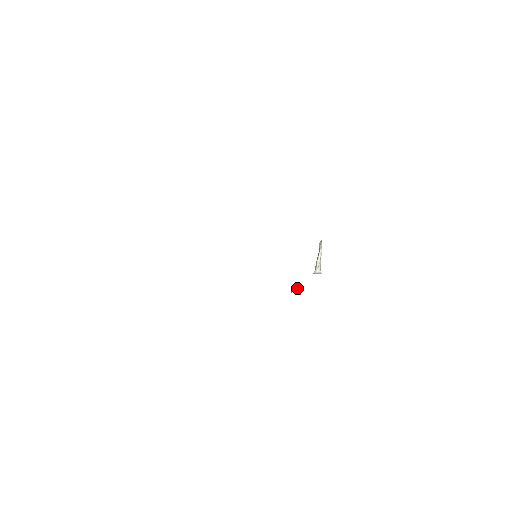
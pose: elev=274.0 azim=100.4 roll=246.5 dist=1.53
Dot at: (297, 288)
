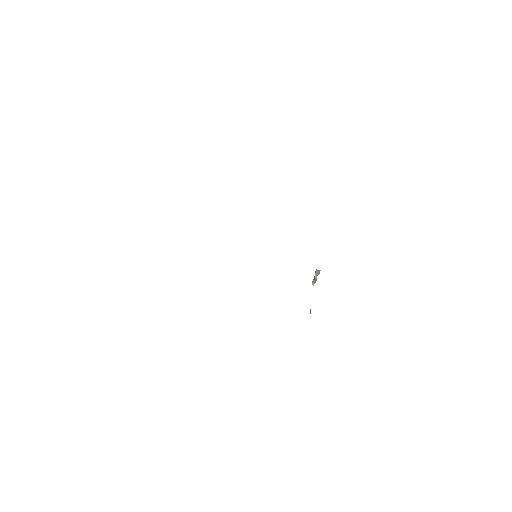
Dot at: occluded
